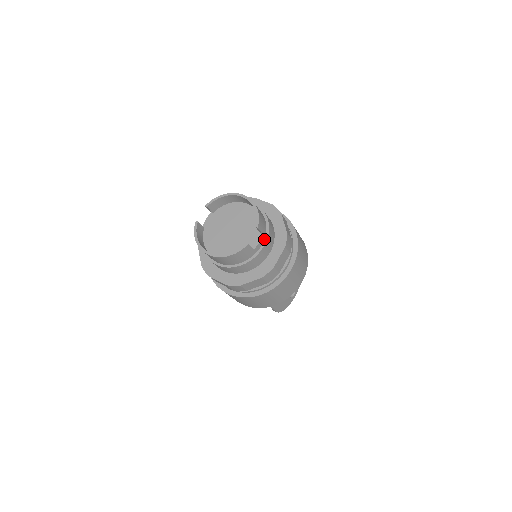
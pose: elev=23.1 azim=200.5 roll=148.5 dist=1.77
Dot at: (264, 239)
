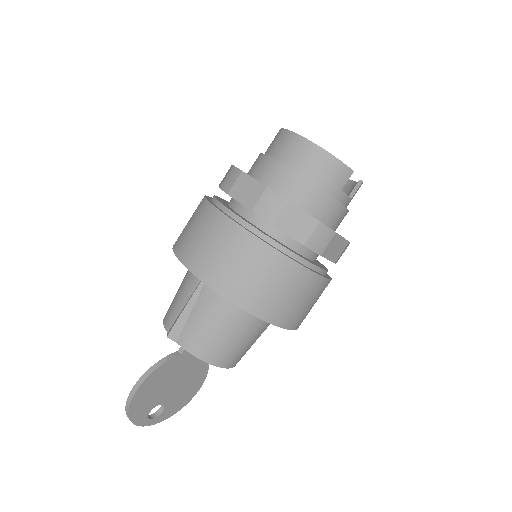
Dot at: occluded
